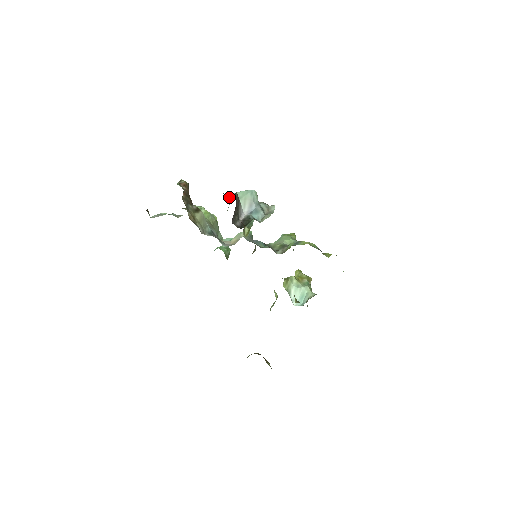
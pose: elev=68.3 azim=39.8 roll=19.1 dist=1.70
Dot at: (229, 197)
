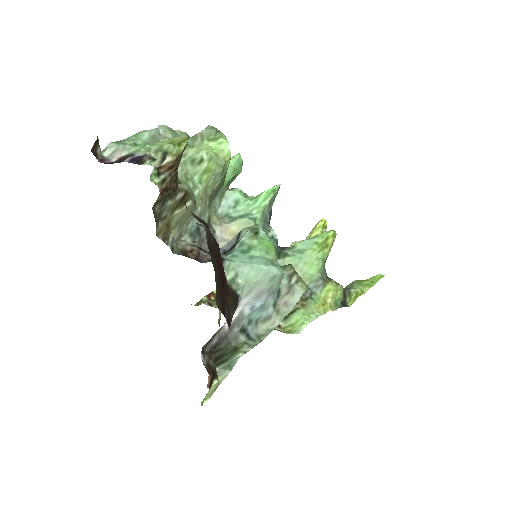
Dot at: (229, 274)
